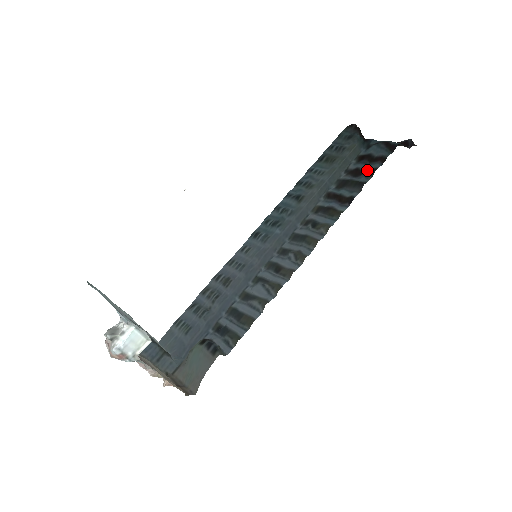
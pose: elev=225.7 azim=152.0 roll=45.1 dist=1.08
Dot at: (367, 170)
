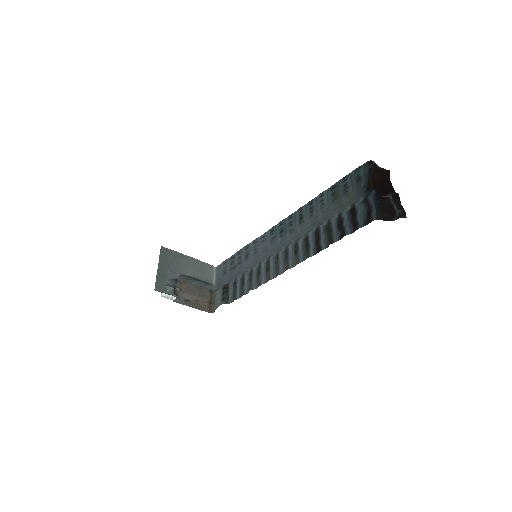
Dot at: (342, 230)
